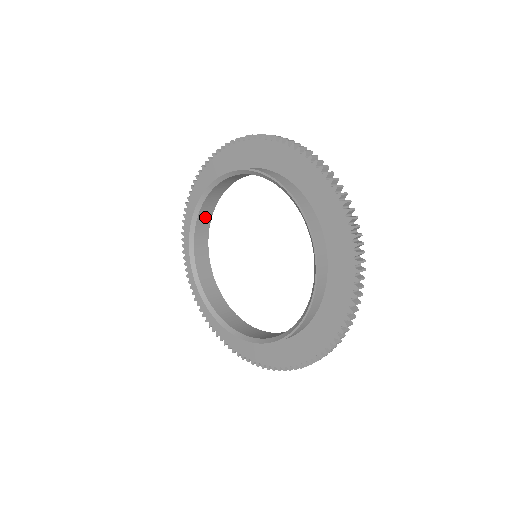
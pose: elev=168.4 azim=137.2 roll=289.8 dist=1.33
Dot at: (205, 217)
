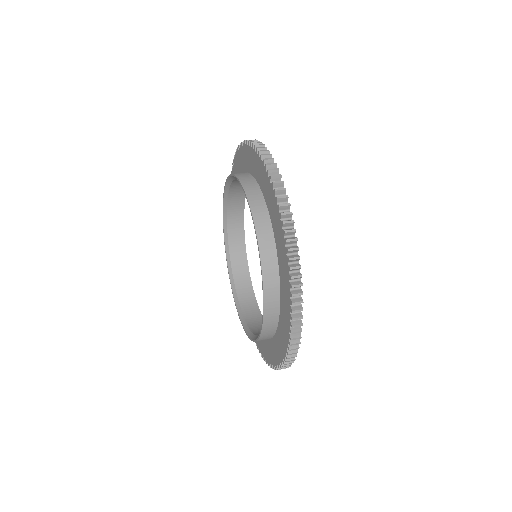
Dot at: (236, 214)
